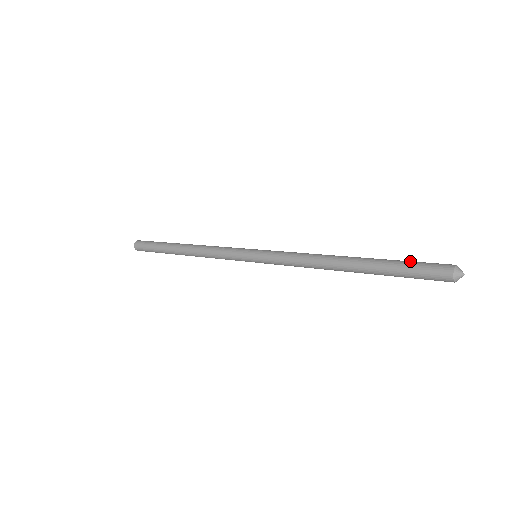
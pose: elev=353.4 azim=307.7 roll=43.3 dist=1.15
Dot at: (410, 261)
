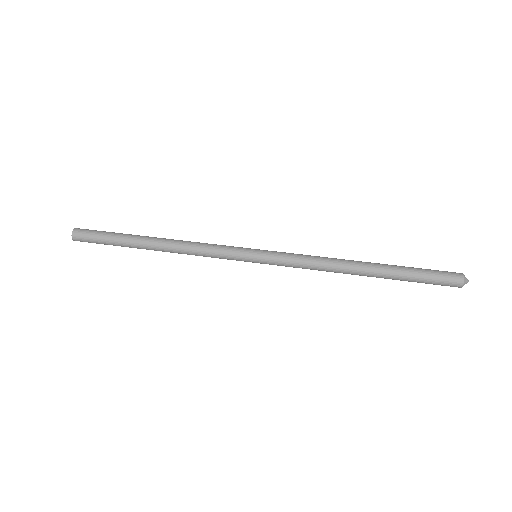
Dot at: occluded
